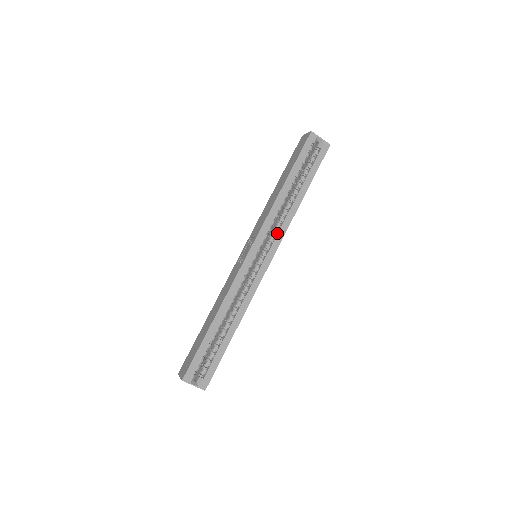
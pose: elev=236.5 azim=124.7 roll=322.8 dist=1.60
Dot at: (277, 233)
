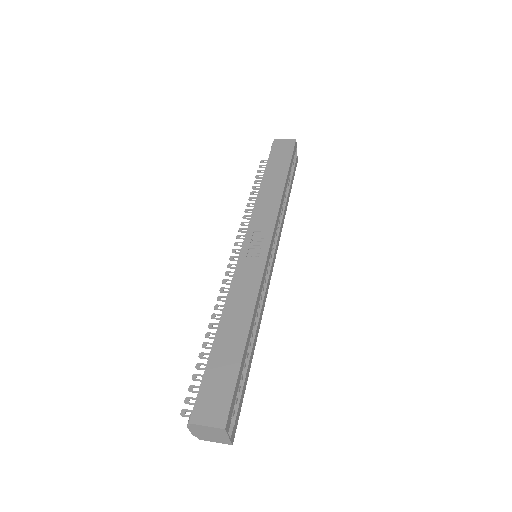
Dot at: (278, 234)
